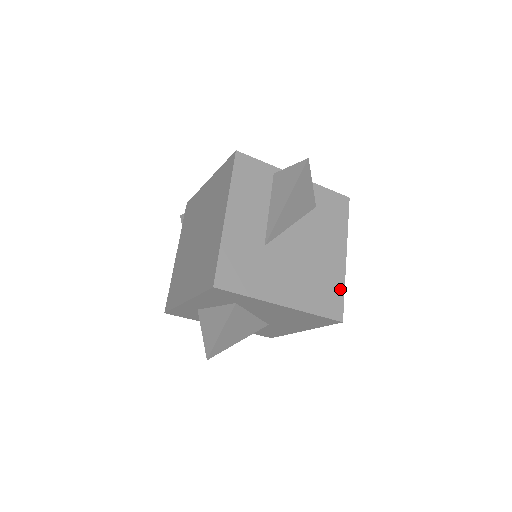
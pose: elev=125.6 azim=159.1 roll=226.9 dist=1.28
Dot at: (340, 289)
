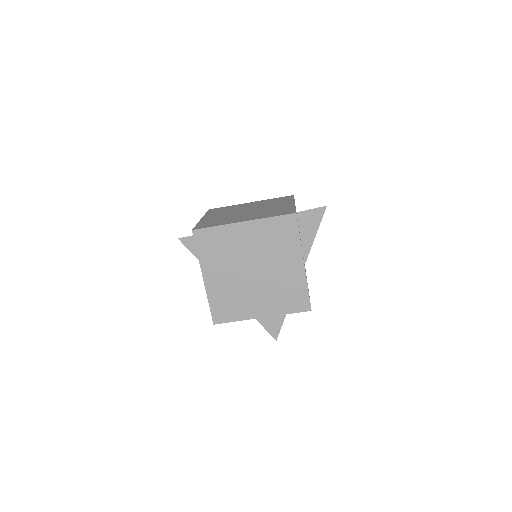
Dot at: occluded
